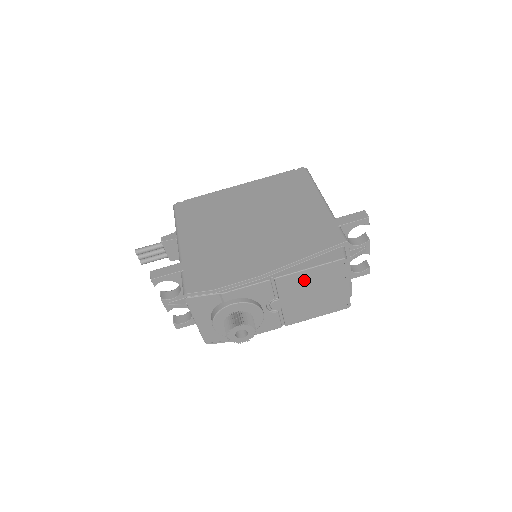
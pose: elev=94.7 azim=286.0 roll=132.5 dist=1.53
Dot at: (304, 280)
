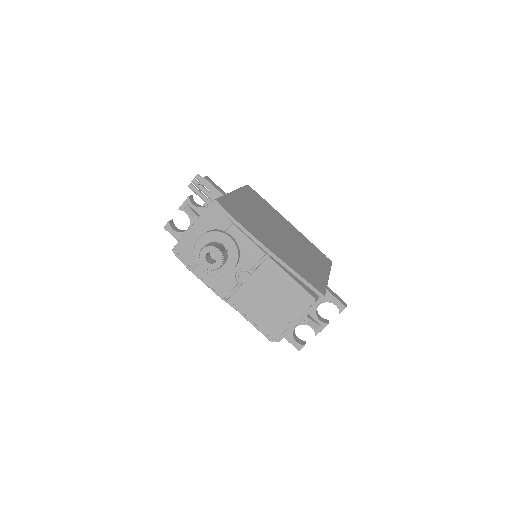
Dot at: (279, 282)
